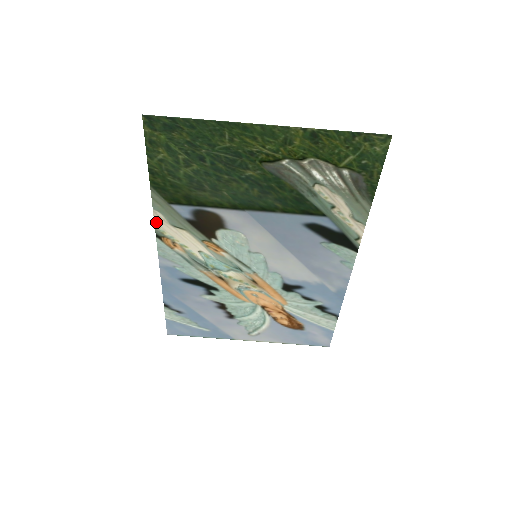
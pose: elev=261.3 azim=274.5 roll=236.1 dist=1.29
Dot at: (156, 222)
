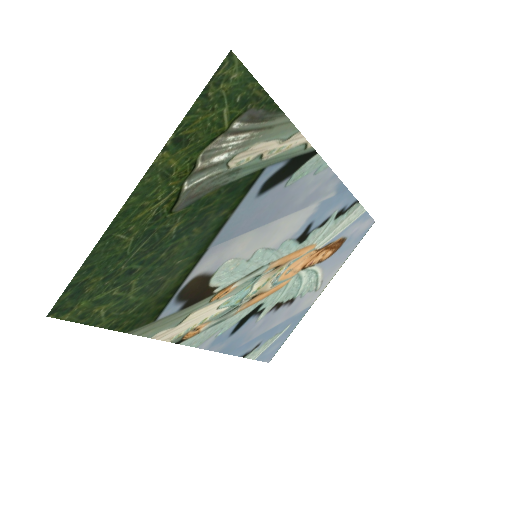
Dot at: (165, 339)
